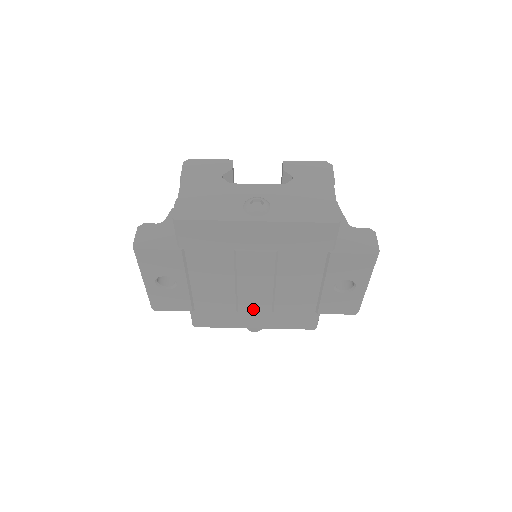
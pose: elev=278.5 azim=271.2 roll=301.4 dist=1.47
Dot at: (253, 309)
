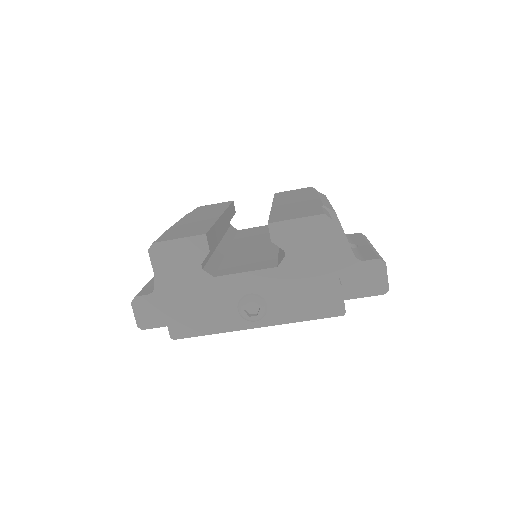
Dot at: occluded
